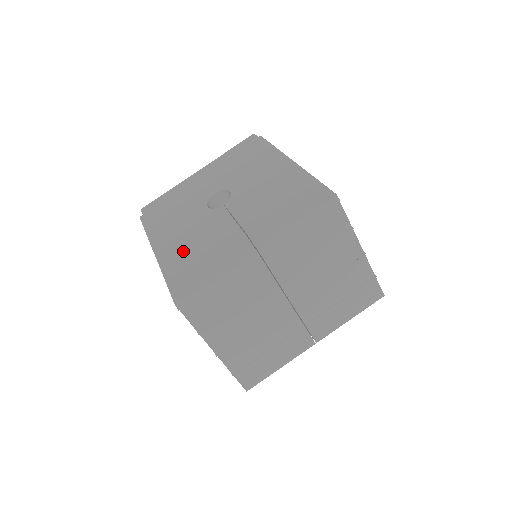
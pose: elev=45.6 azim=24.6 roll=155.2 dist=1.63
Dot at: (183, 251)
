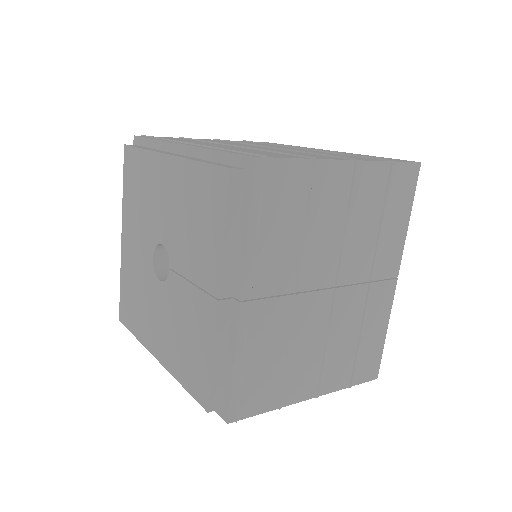
Dot at: (182, 357)
